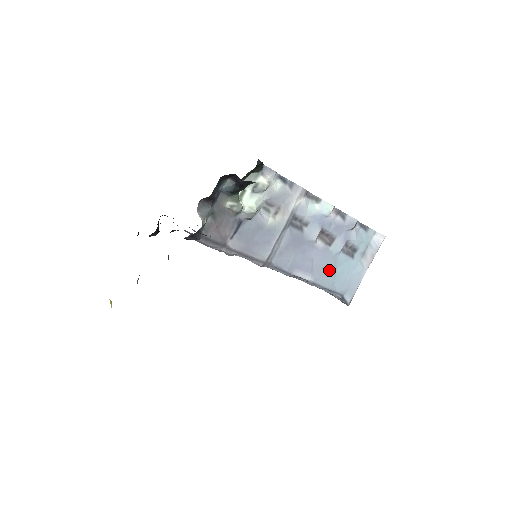
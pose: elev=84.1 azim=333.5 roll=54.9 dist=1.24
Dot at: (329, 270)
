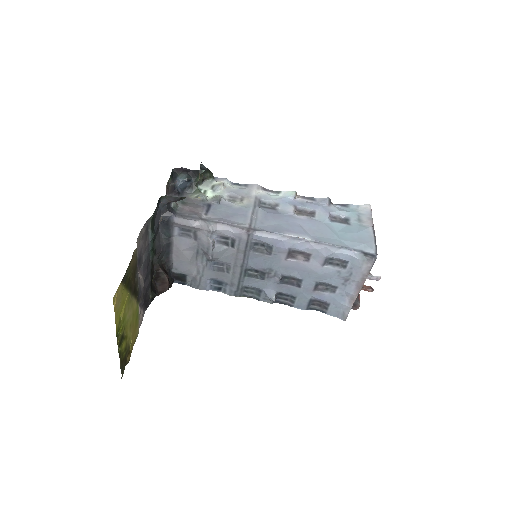
Dot at: (327, 233)
